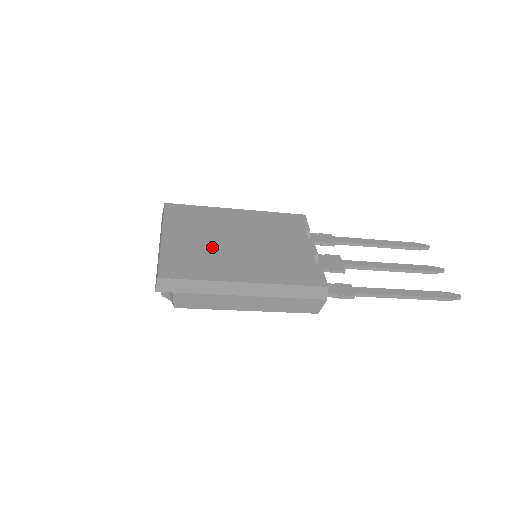
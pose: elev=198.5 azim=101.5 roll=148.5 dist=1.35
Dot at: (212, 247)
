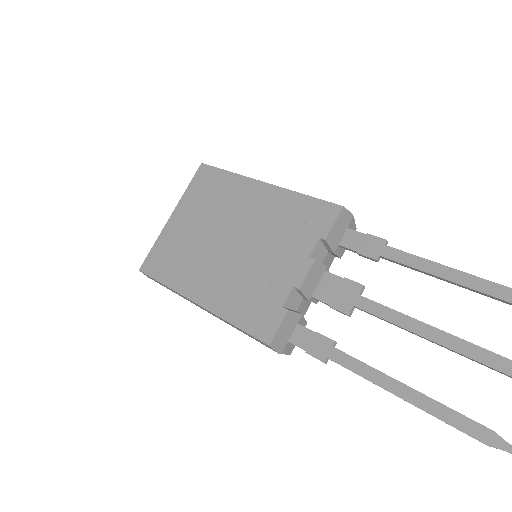
Dot at: (199, 242)
